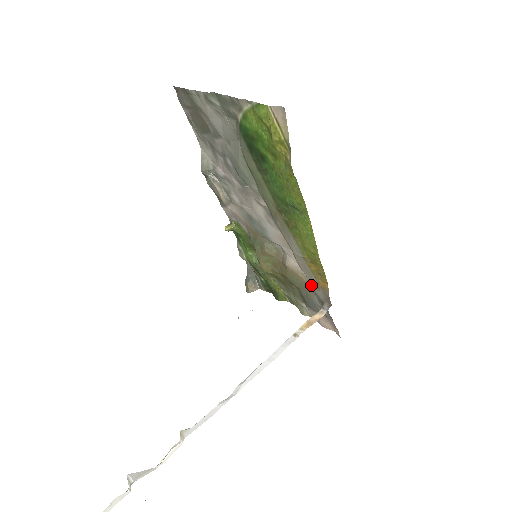
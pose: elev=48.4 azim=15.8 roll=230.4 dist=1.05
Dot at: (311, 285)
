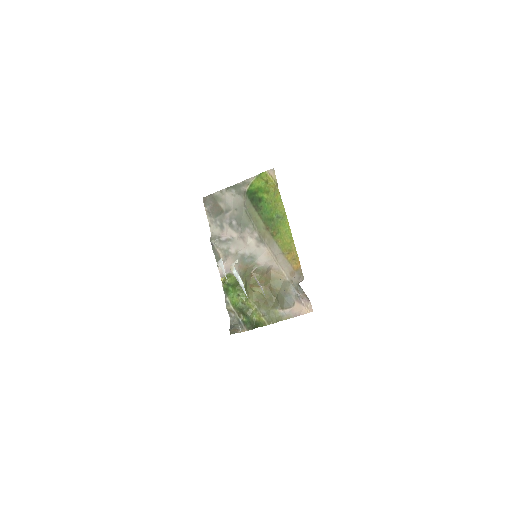
Dot at: (288, 276)
